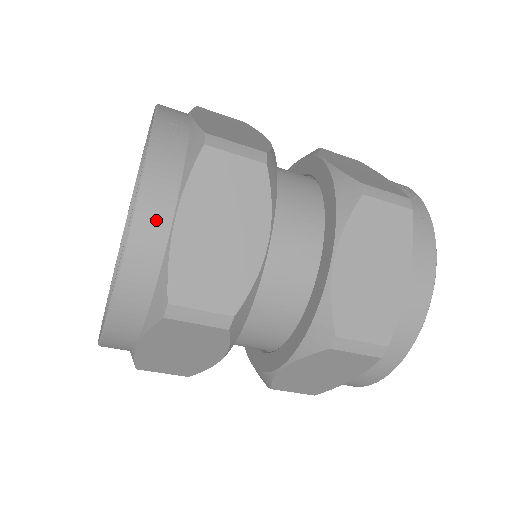
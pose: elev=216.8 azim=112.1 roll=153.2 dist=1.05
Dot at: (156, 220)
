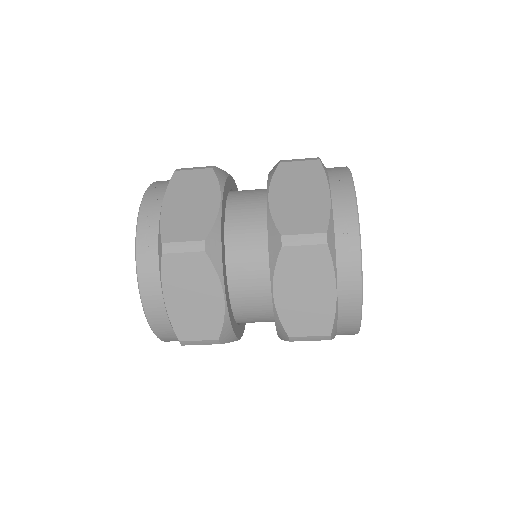
Dot at: (155, 302)
